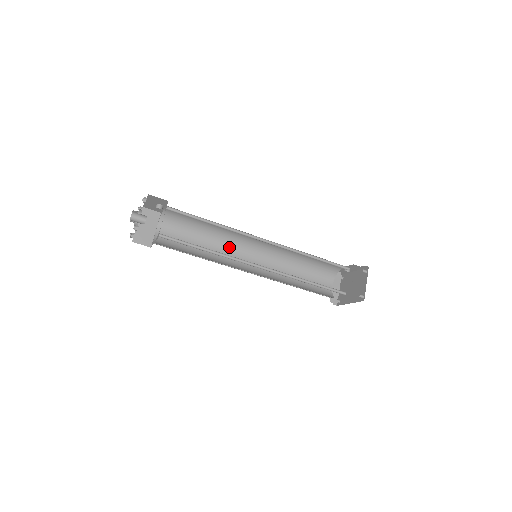
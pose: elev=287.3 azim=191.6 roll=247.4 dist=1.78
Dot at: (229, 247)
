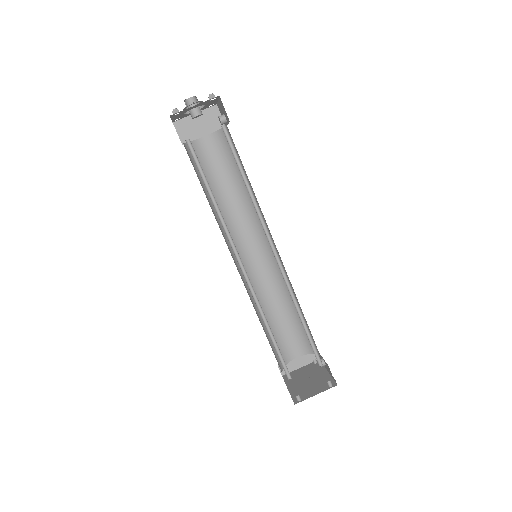
Dot at: (248, 222)
